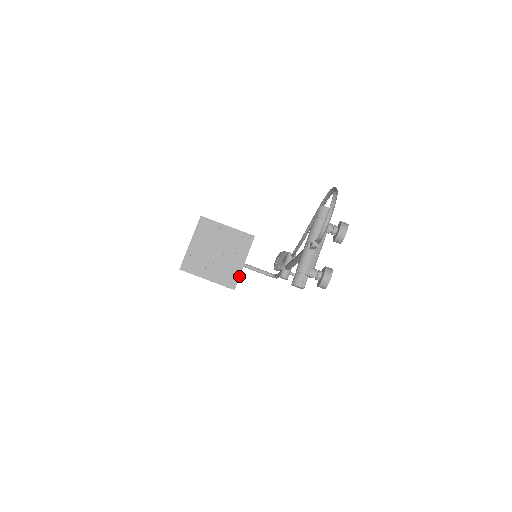
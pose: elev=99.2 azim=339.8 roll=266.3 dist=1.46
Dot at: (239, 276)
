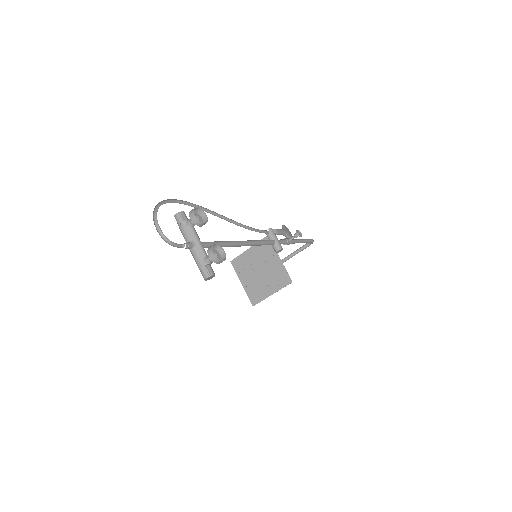
Dot at: (286, 270)
